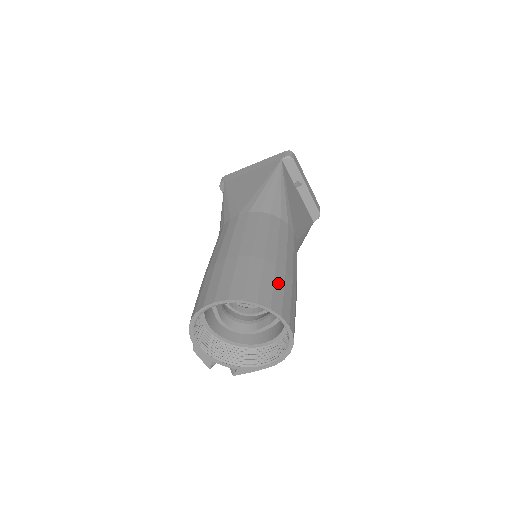
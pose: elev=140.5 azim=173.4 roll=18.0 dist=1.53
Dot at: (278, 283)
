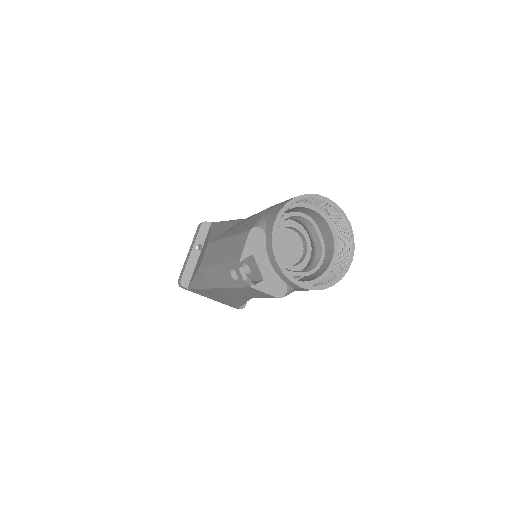
Dot at: occluded
